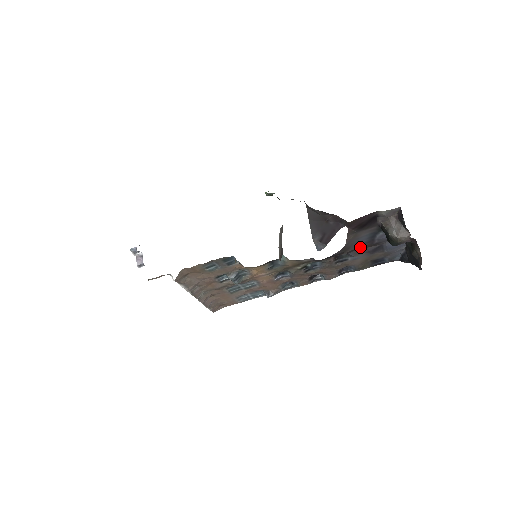
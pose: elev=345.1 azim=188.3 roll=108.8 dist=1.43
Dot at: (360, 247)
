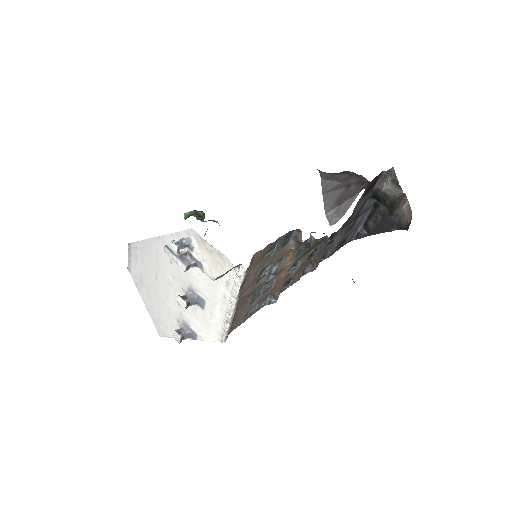
Dot at: (352, 220)
